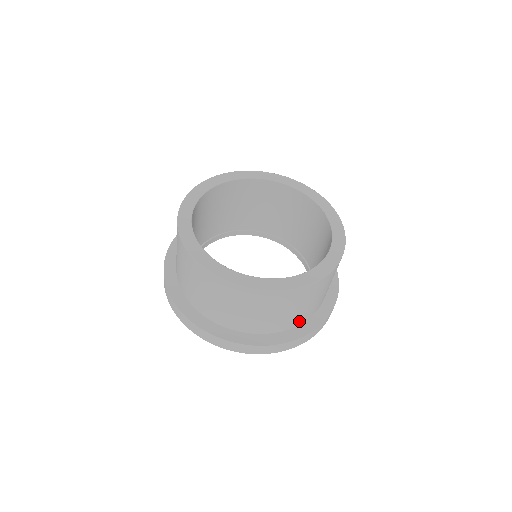
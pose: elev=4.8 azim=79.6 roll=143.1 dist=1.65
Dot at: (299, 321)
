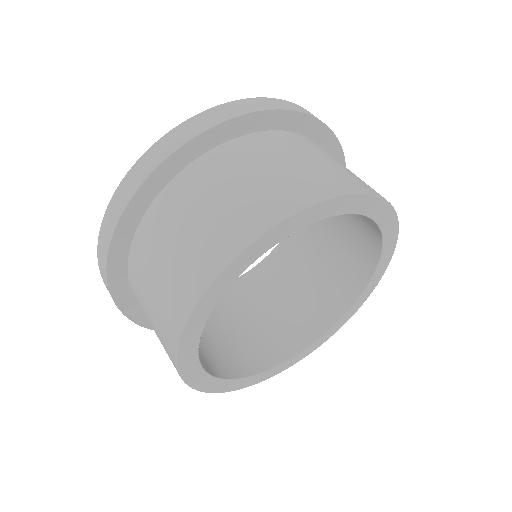
Dot at: occluded
